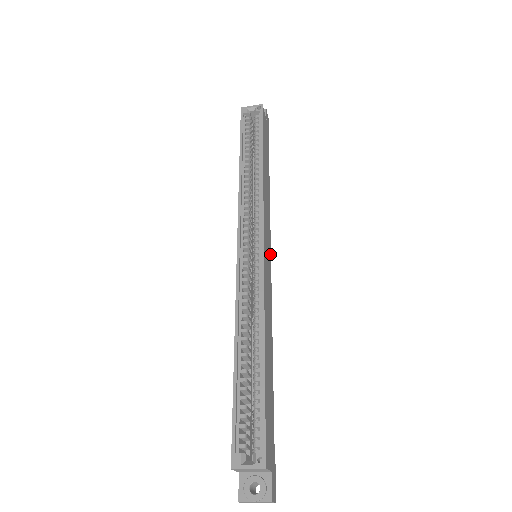
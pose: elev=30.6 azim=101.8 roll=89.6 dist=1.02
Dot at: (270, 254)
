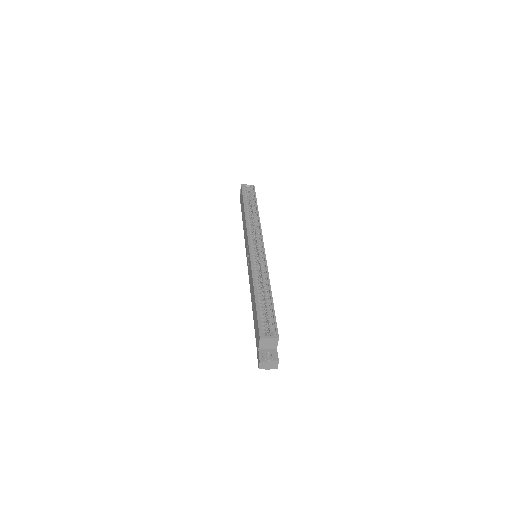
Dot at: occluded
